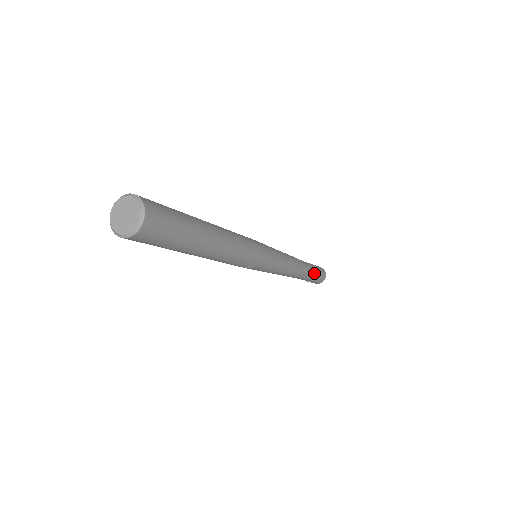
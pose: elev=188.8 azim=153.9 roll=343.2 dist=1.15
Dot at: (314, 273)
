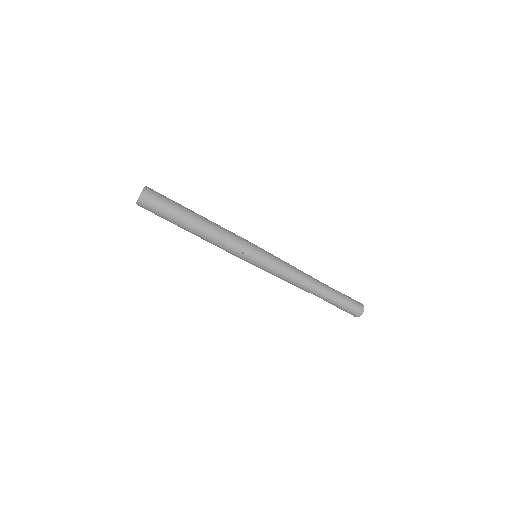
Dot at: (340, 294)
